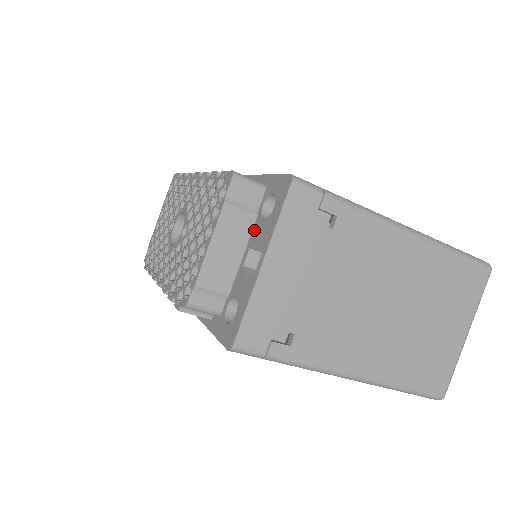
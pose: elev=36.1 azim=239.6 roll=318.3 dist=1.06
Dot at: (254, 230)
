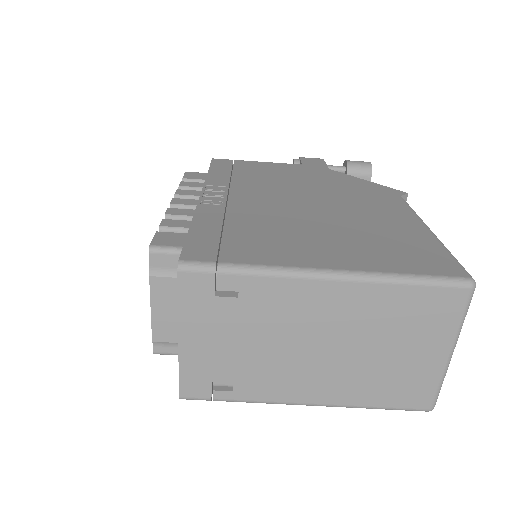
Dot at: occluded
